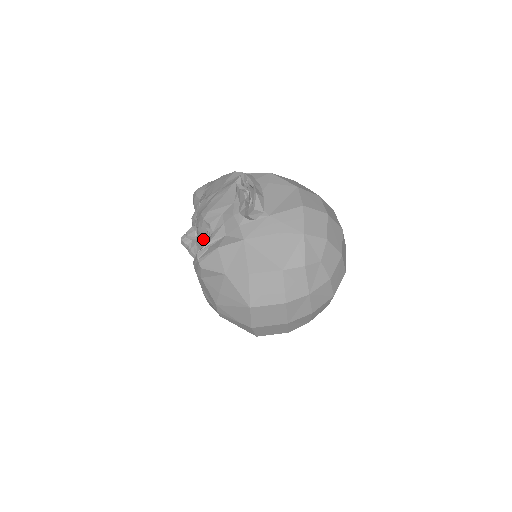
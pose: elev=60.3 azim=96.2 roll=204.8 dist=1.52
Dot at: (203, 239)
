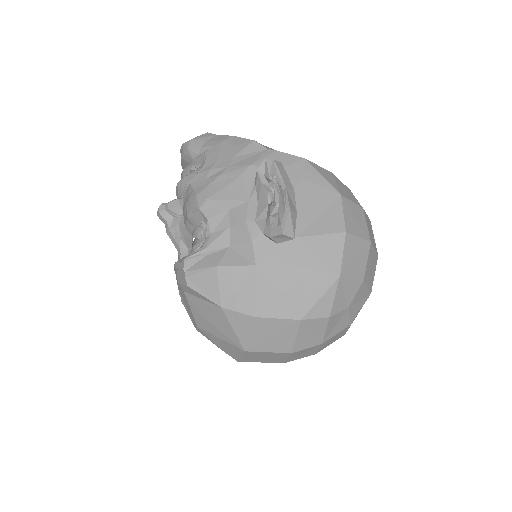
Dot at: (193, 233)
